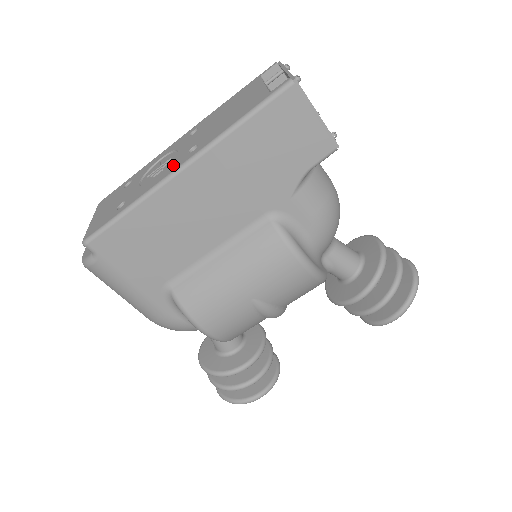
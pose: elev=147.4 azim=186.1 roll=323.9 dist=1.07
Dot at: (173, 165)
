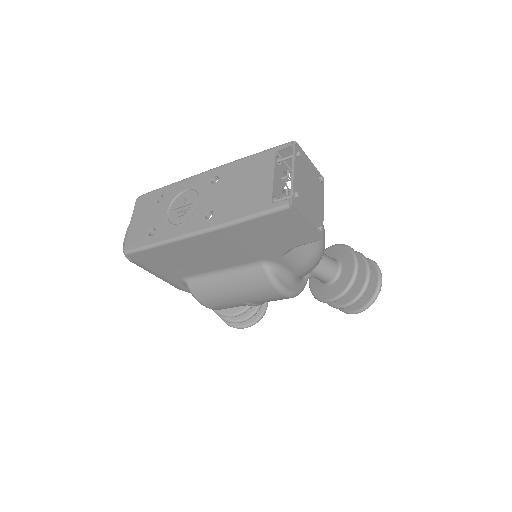
Dot at: (192, 222)
